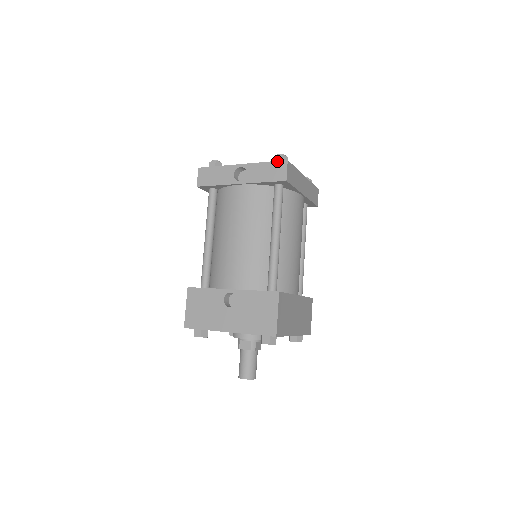
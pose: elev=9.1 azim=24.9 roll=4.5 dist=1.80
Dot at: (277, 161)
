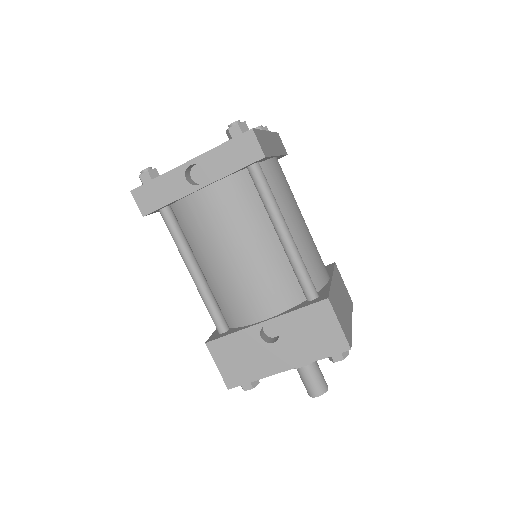
Dot at: (238, 136)
